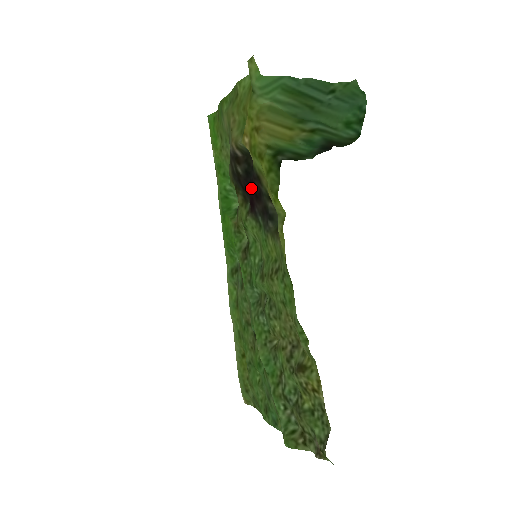
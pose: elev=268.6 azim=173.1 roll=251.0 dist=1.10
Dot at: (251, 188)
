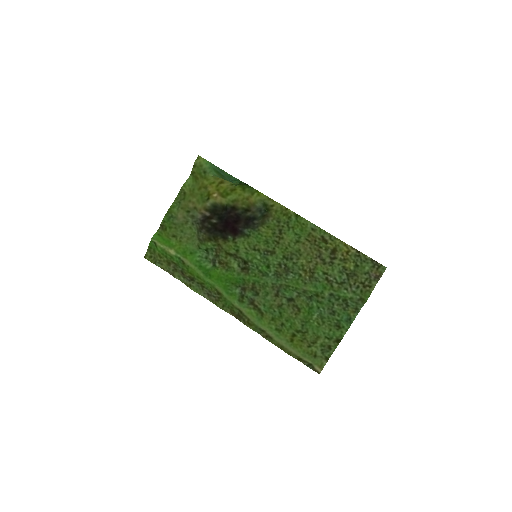
Dot at: (229, 222)
